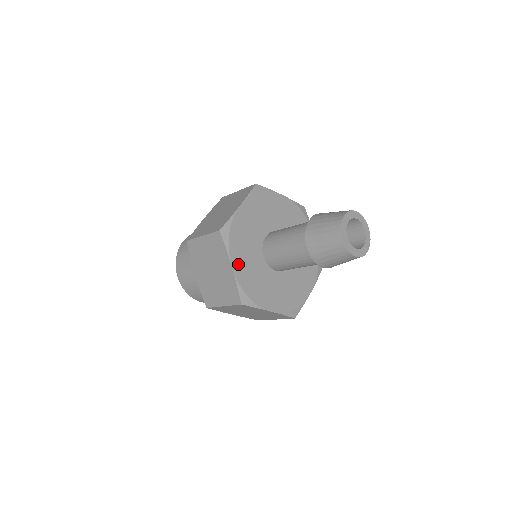
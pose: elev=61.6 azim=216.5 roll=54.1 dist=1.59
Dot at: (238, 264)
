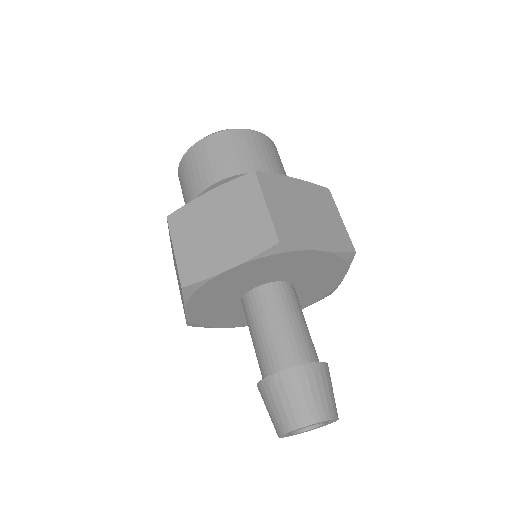
Dot at: (196, 309)
